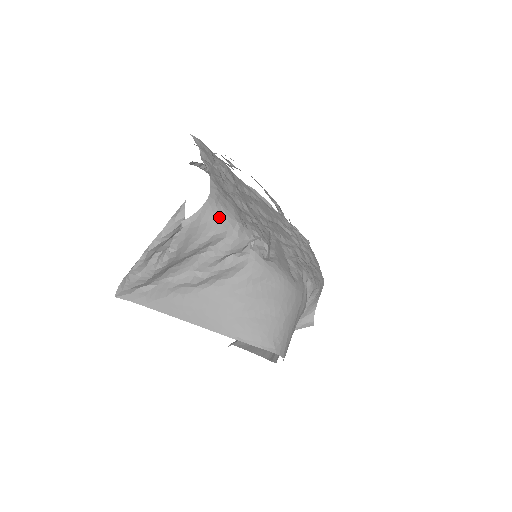
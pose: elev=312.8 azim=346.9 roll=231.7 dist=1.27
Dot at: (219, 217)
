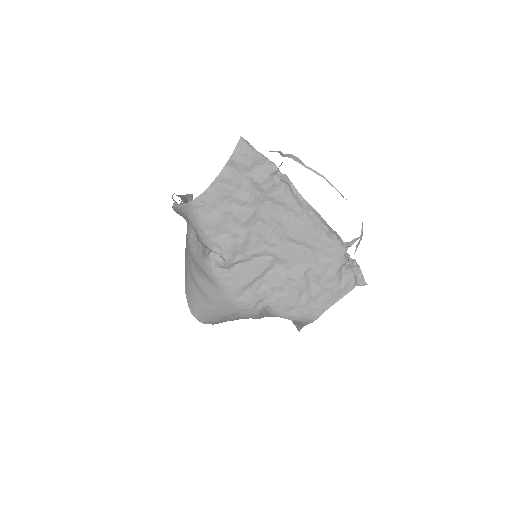
Dot at: (193, 218)
